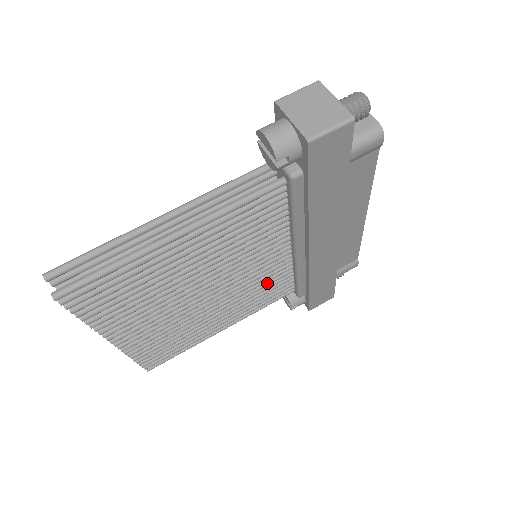
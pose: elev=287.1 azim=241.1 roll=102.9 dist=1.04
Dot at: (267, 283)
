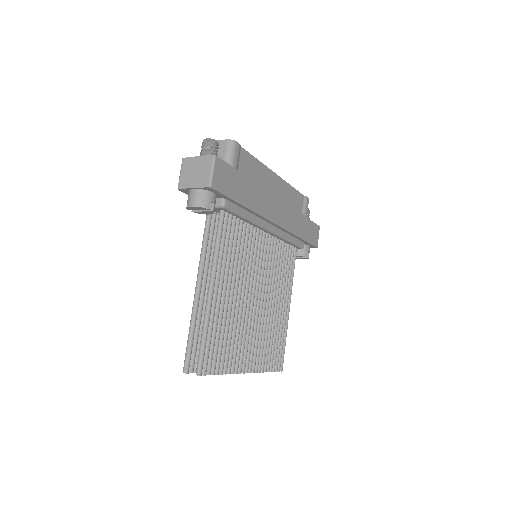
Dot at: (278, 261)
